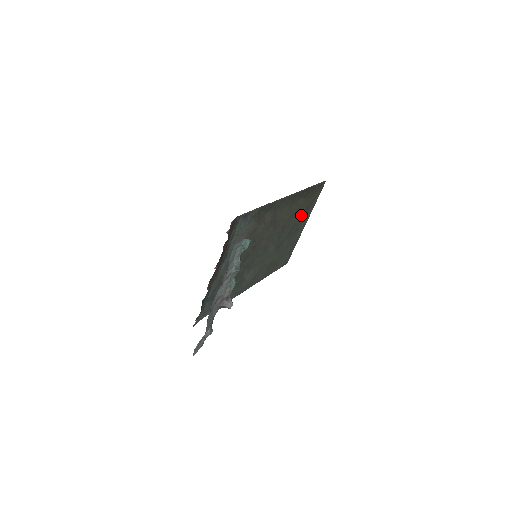
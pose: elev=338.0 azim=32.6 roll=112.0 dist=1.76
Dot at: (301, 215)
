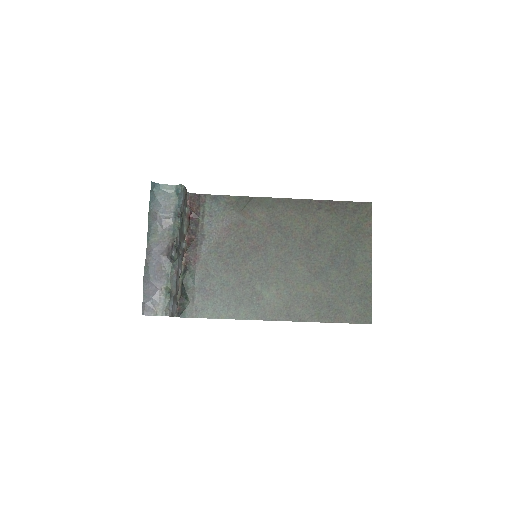
Dot at: (344, 240)
